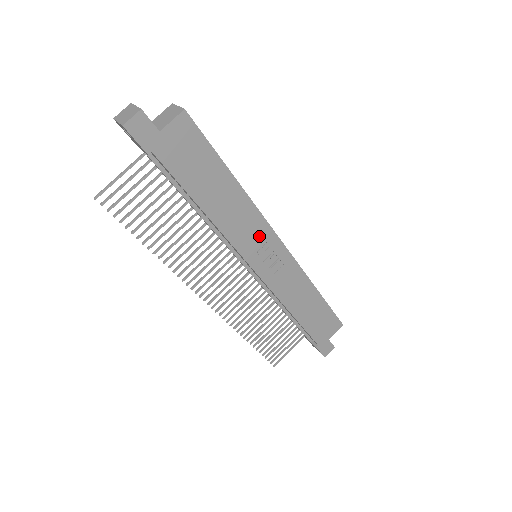
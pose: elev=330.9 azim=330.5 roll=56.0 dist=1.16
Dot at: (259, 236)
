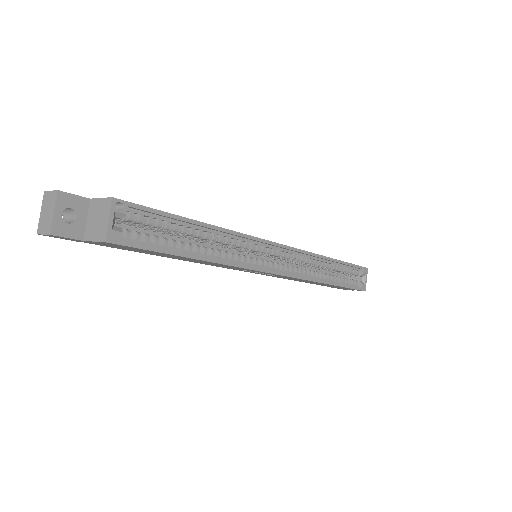
Dot at: (244, 269)
